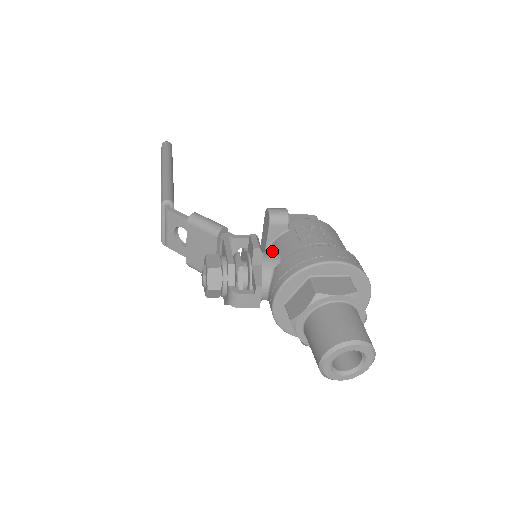
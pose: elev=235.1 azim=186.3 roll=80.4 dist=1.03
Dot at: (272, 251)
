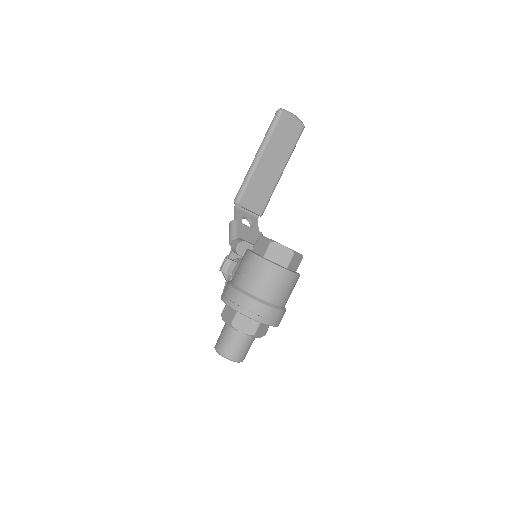
Dot at: occluded
